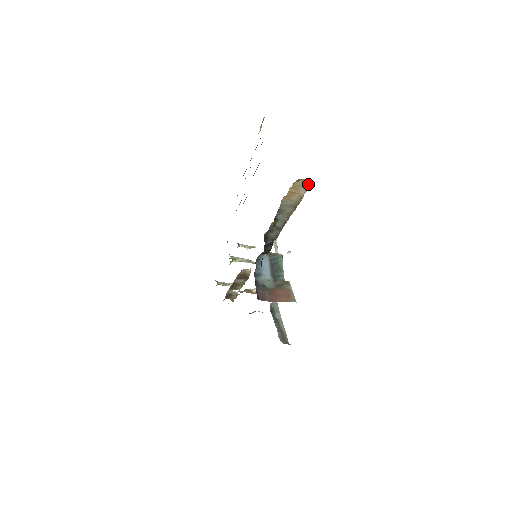
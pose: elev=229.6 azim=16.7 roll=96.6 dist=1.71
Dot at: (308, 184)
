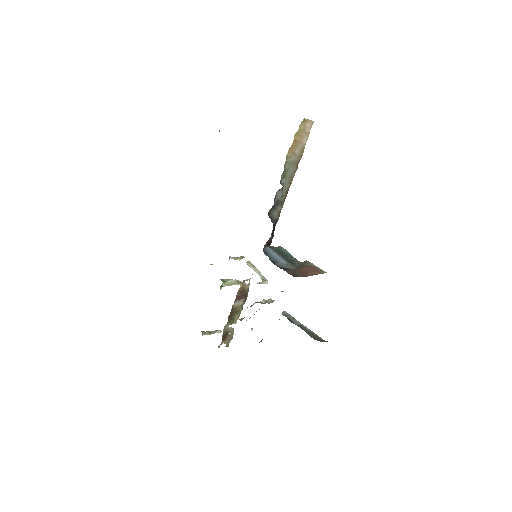
Dot at: (309, 128)
